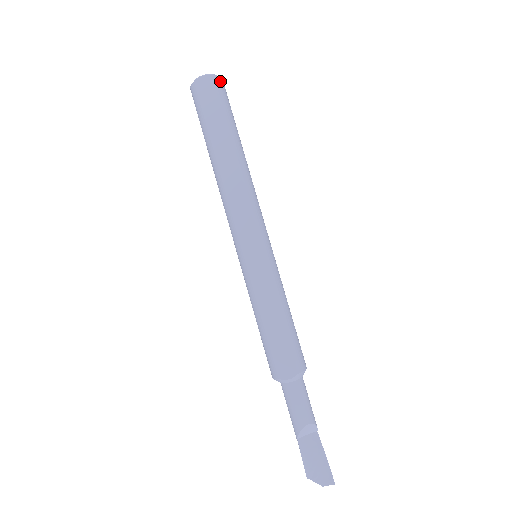
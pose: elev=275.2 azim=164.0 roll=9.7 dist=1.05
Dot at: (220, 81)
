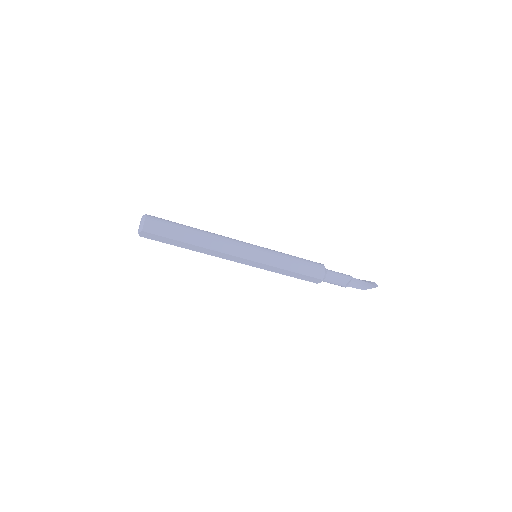
Dot at: (147, 226)
